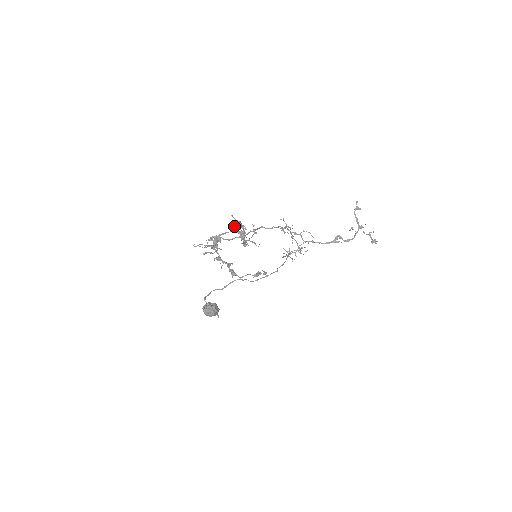
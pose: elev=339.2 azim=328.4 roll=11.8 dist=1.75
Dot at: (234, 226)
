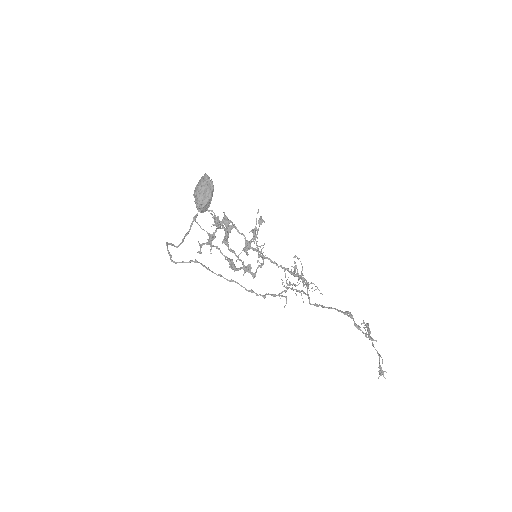
Dot at: (232, 259)
